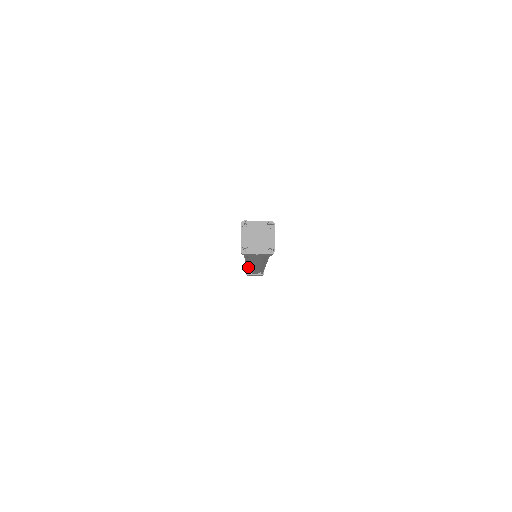
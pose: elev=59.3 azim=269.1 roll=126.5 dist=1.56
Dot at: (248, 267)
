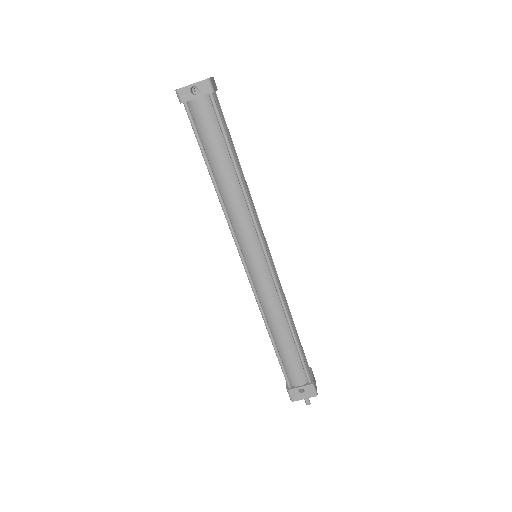
Dot at: (258, 298)
